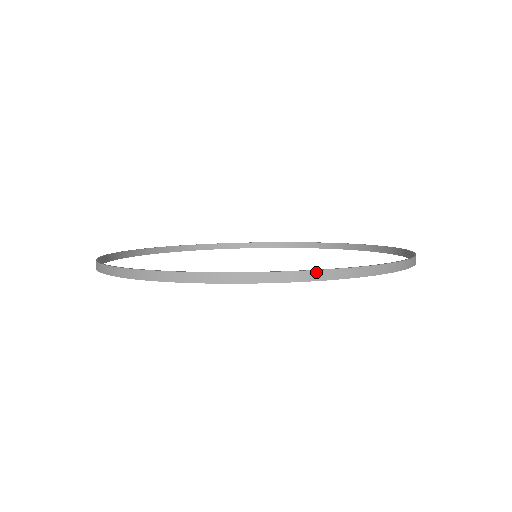
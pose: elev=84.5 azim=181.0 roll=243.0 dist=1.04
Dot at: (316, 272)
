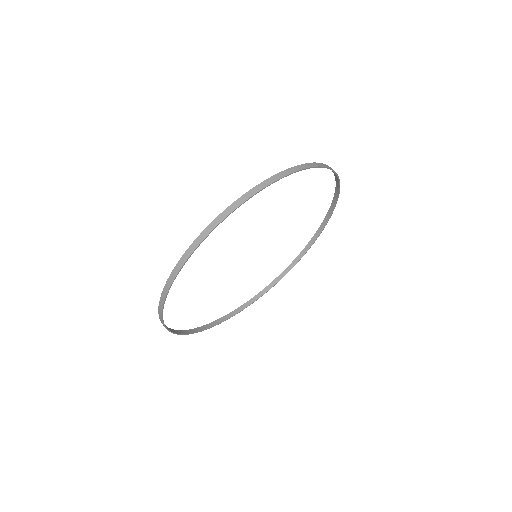
Dot at: (312, 163)
